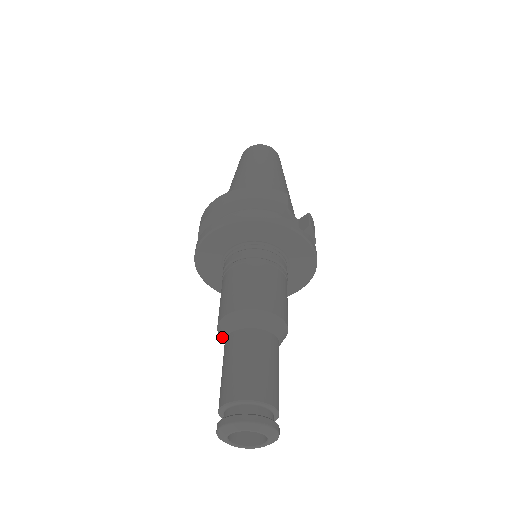
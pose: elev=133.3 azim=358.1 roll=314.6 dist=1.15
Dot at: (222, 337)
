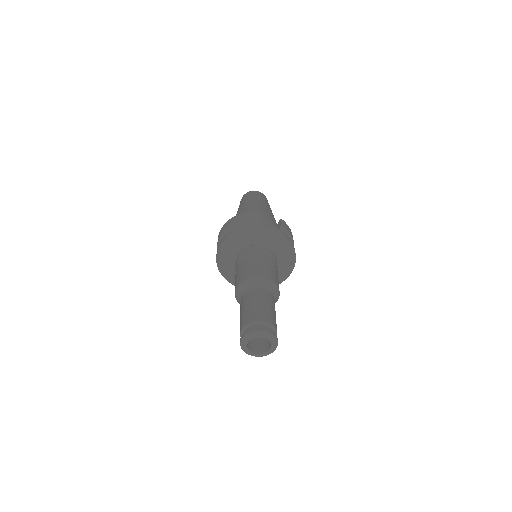
Dot at: (239, 303)
